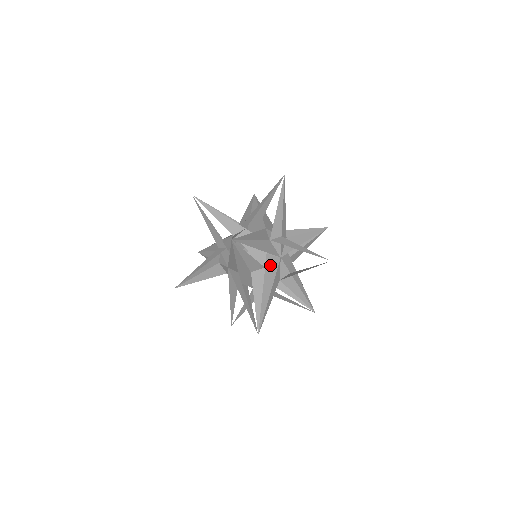
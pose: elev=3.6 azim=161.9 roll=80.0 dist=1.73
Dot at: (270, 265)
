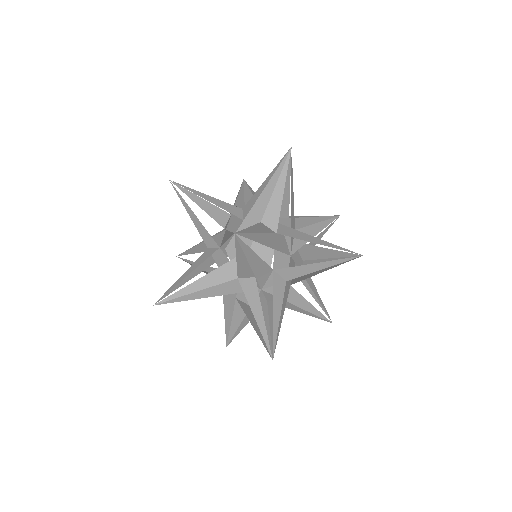
Dot at: (244, 296)
